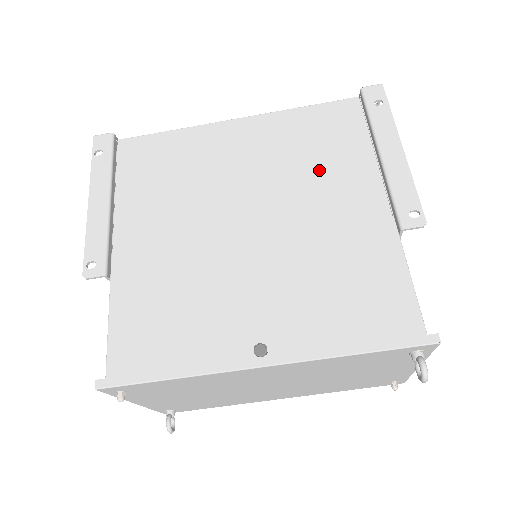
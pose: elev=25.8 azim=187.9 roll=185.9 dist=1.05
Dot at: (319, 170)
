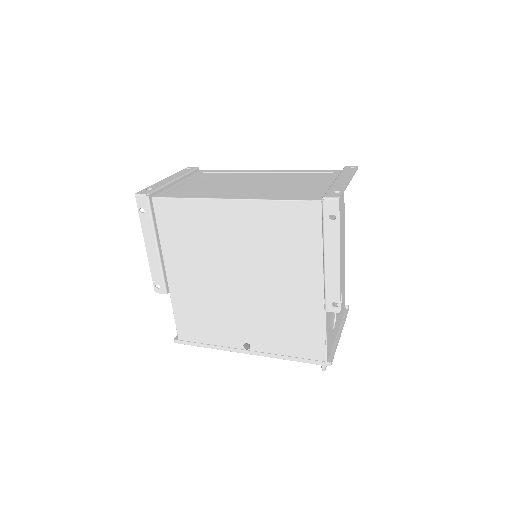
Dot at: (285, 256)
